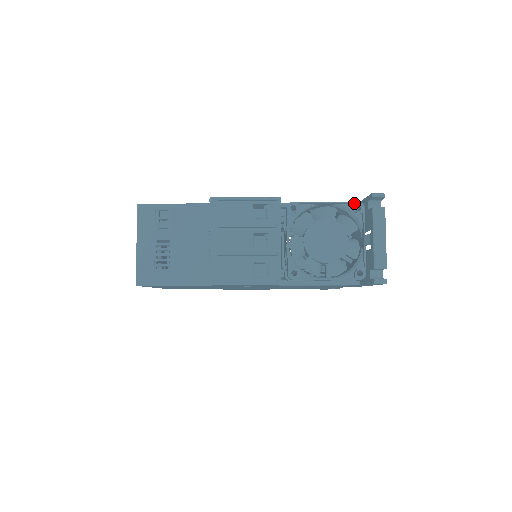
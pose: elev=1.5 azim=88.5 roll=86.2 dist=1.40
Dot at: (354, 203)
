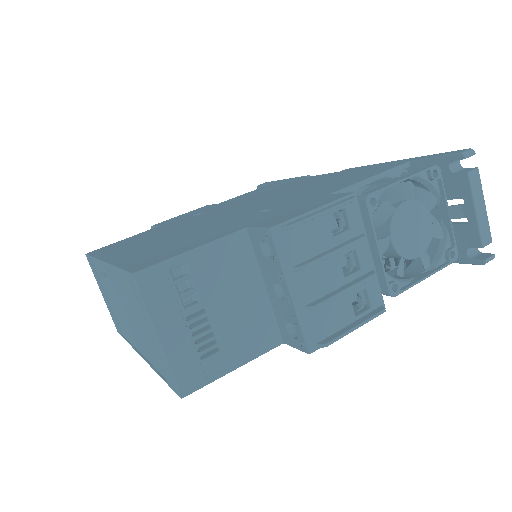
Dot at: (430, 169)
